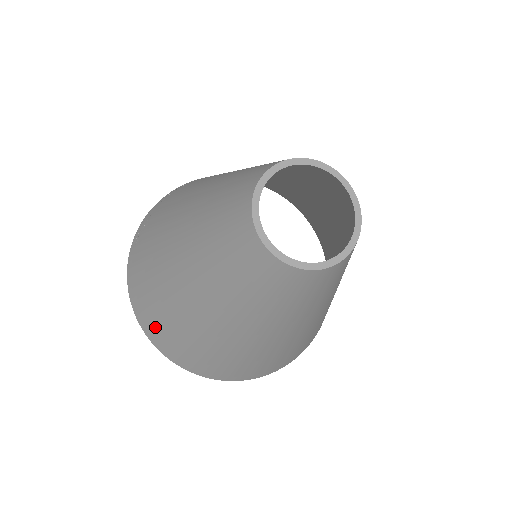
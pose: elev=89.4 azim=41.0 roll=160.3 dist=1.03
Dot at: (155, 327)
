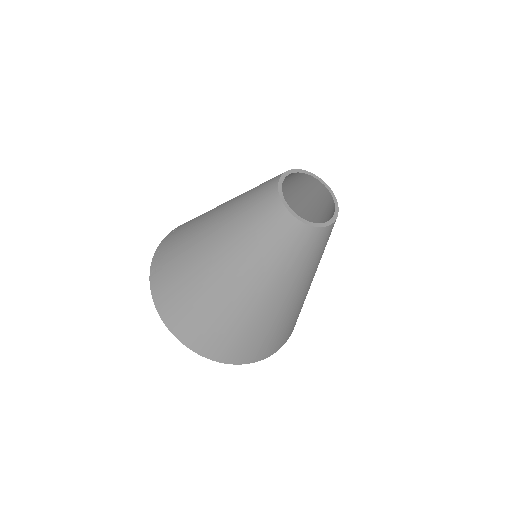
Dot at: (189, 326)
